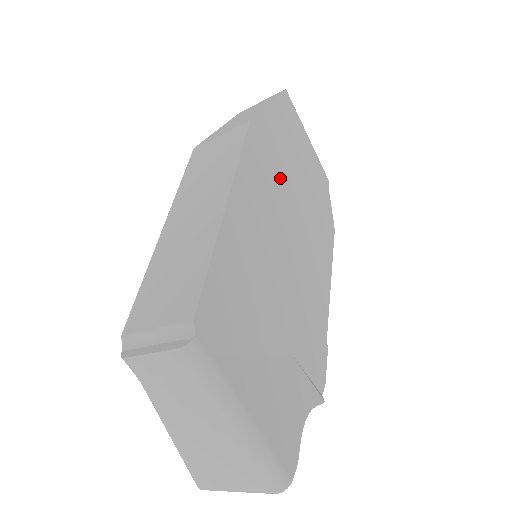
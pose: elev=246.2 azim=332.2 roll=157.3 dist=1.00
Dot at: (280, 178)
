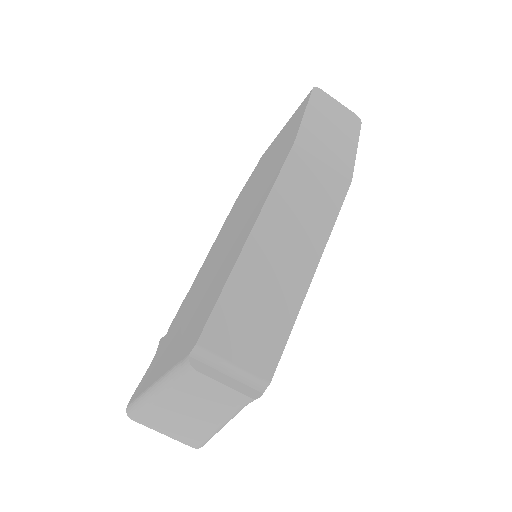
Dot at: occluded
